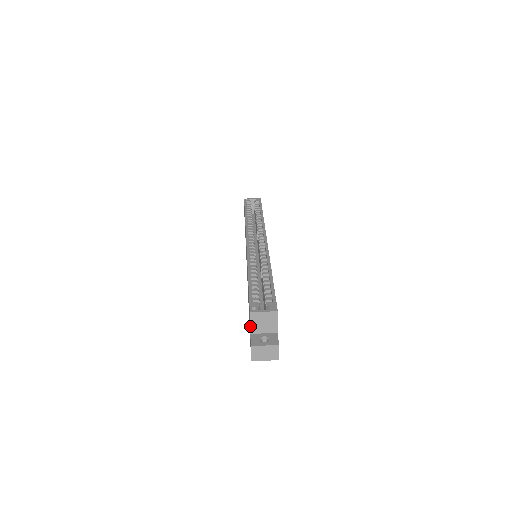
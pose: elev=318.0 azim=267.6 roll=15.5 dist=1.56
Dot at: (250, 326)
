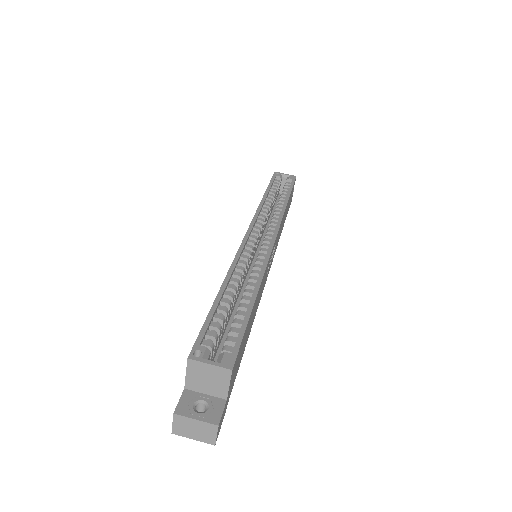
Dot at: (185, 378)
